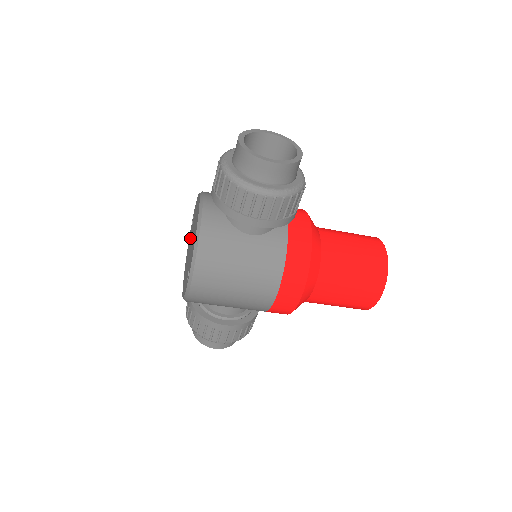
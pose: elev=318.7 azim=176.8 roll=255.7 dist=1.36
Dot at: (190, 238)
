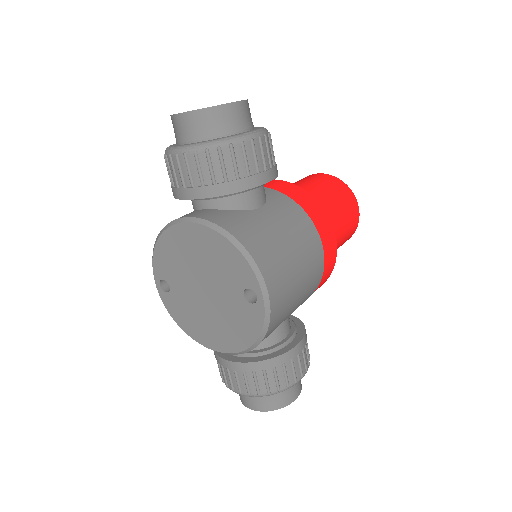
Dot at: (183, 300)
